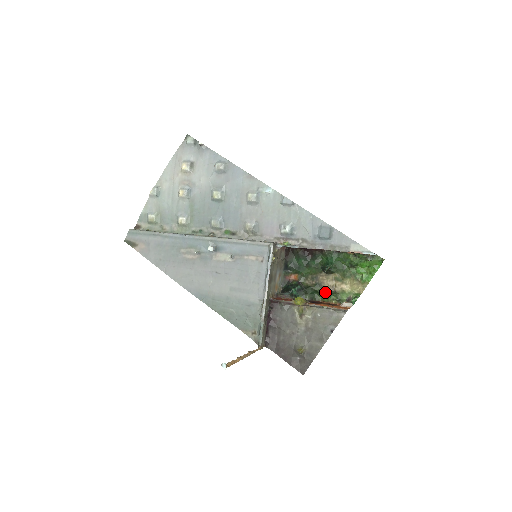
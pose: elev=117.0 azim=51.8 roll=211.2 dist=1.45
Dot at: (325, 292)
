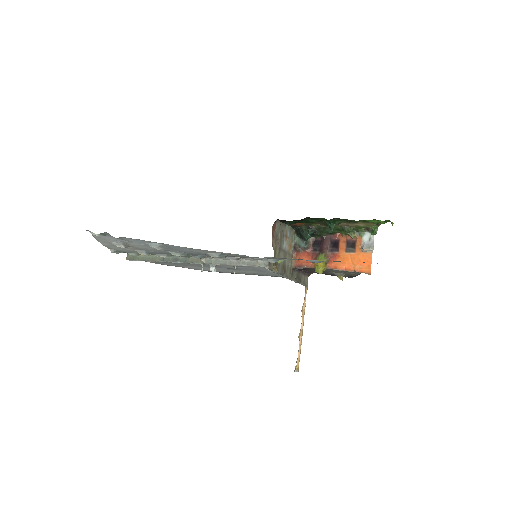
Dot at: (339, 228)
